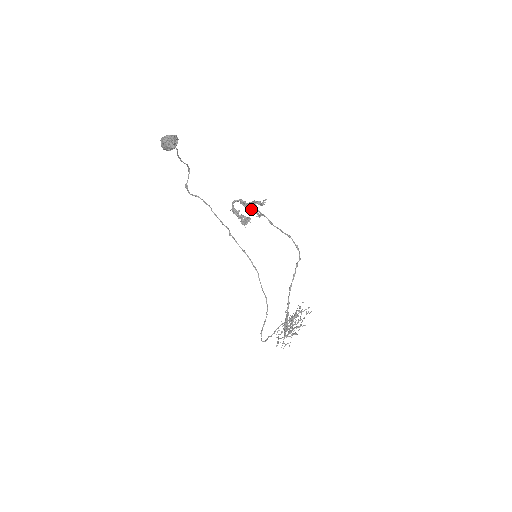
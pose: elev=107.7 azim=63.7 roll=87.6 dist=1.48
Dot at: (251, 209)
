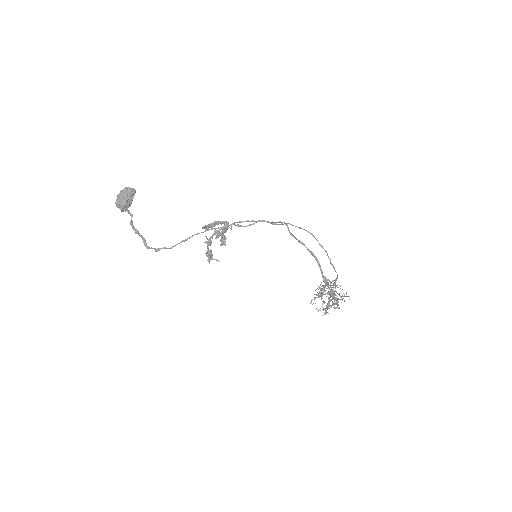
Dot at: (217, 232)
